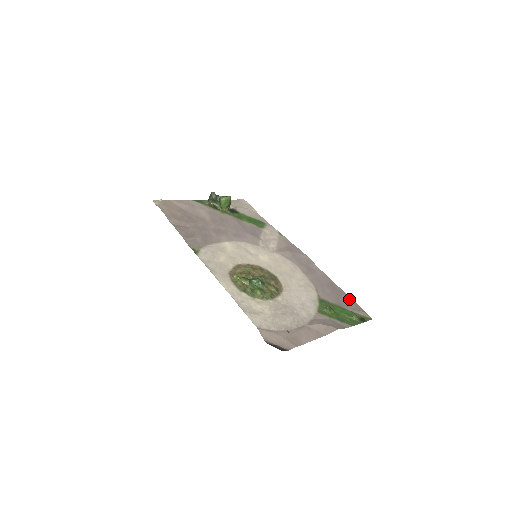
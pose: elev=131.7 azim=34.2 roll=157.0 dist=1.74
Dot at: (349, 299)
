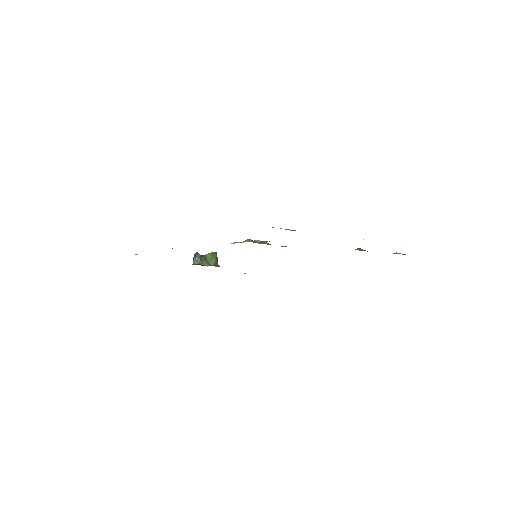
Dot at: occluded
